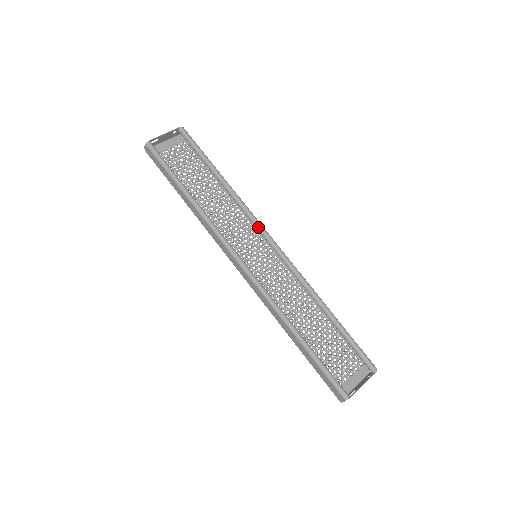
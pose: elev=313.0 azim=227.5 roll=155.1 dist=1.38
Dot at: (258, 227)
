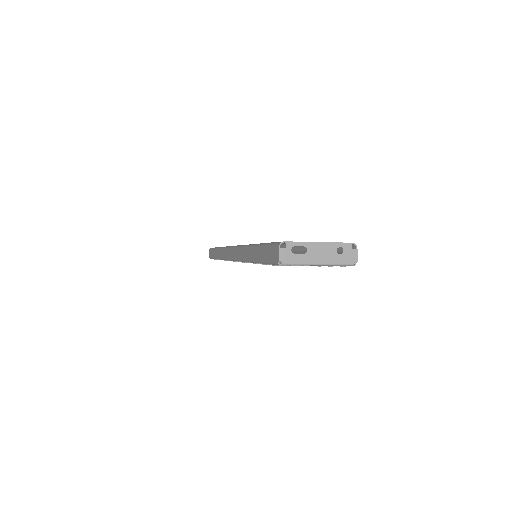
Dot at: occluded
